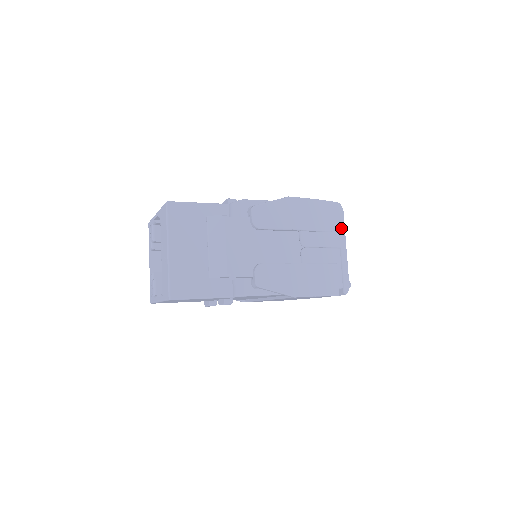
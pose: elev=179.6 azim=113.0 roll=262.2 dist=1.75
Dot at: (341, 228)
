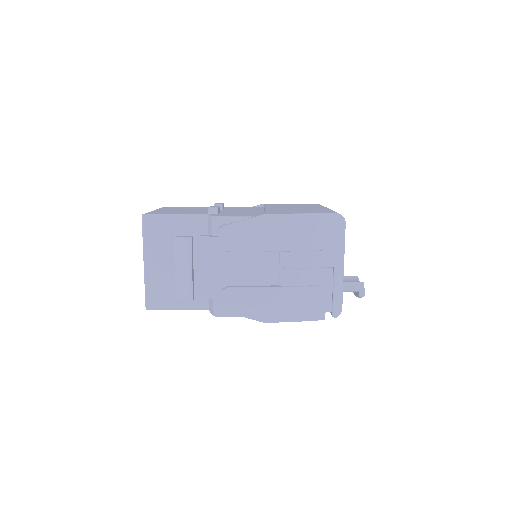
Dot at: (338, 244)
